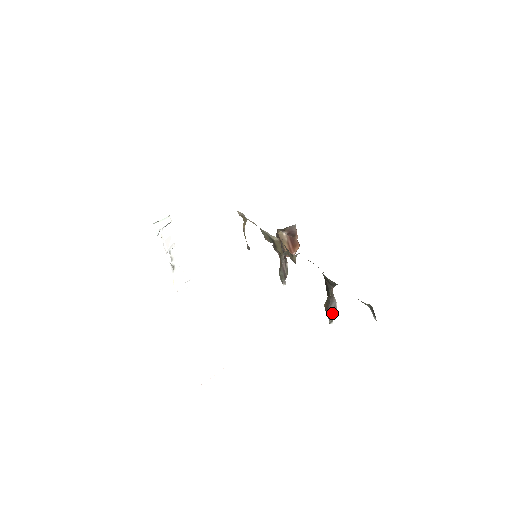
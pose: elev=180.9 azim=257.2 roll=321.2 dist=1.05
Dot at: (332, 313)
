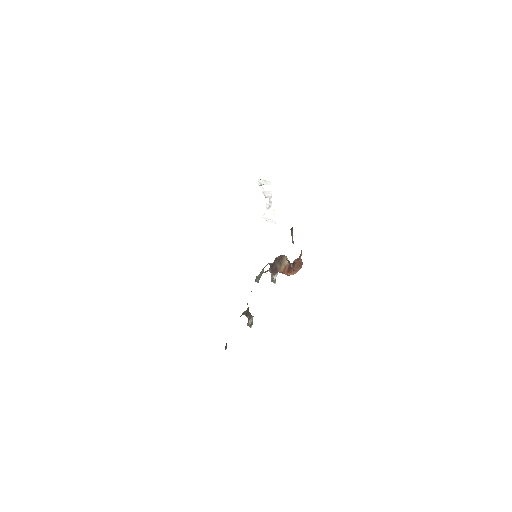
Dot at: (247, 323)
